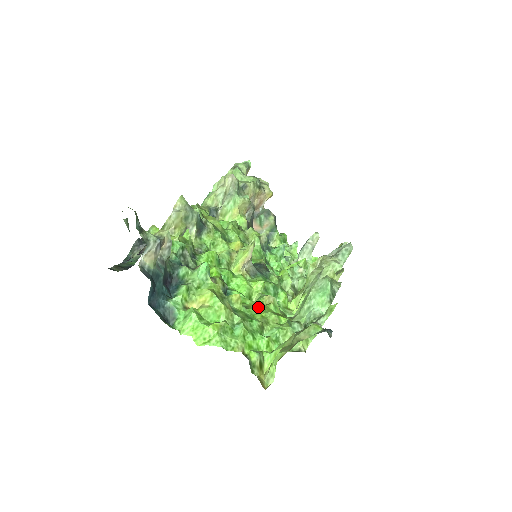
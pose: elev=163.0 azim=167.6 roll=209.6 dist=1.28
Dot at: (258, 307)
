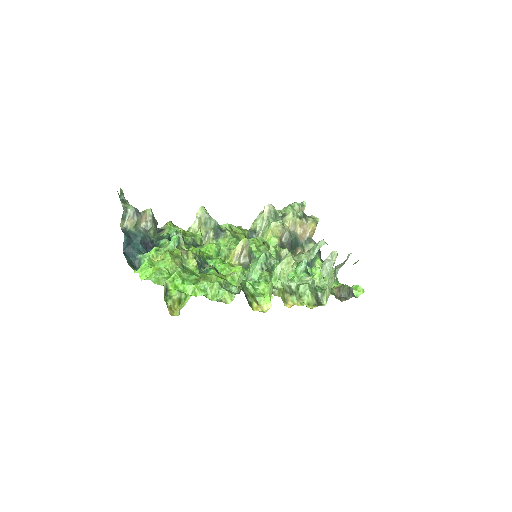
Dot at: (213, 274)
